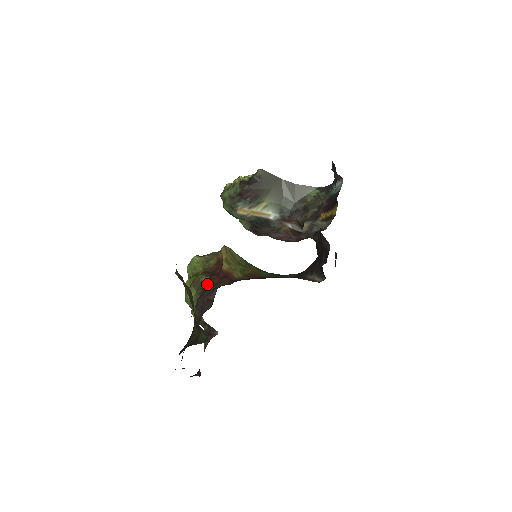
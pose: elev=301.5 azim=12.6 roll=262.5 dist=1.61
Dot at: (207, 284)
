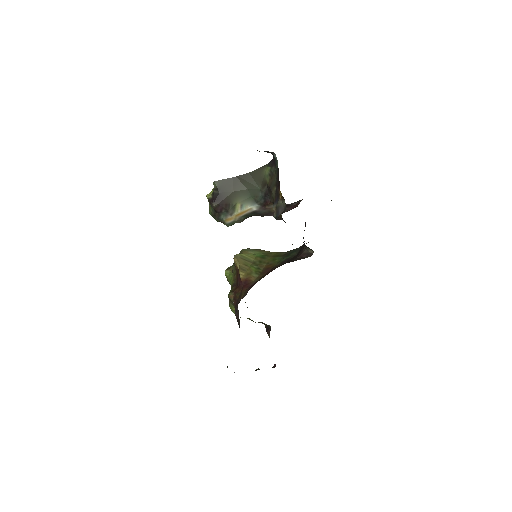
Dot at: (234, 300)
